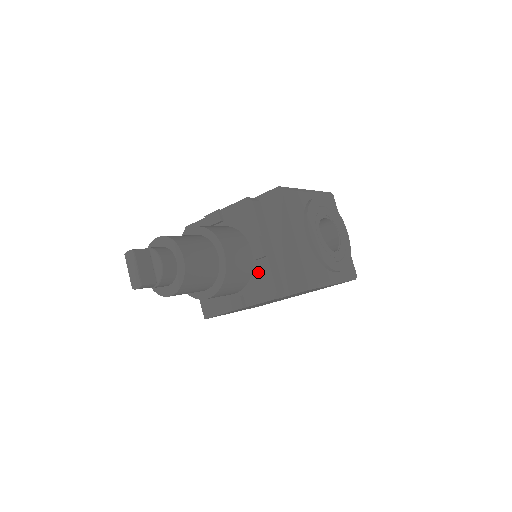
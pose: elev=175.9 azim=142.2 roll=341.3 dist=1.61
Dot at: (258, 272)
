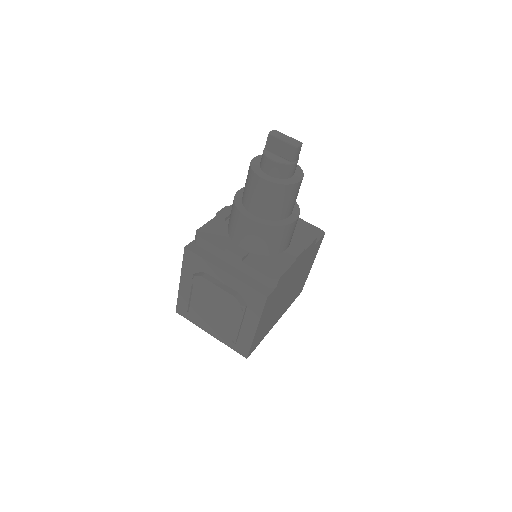
Dot at: occluded
